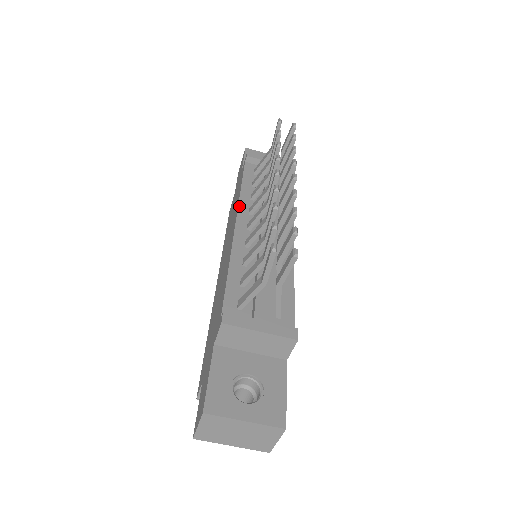
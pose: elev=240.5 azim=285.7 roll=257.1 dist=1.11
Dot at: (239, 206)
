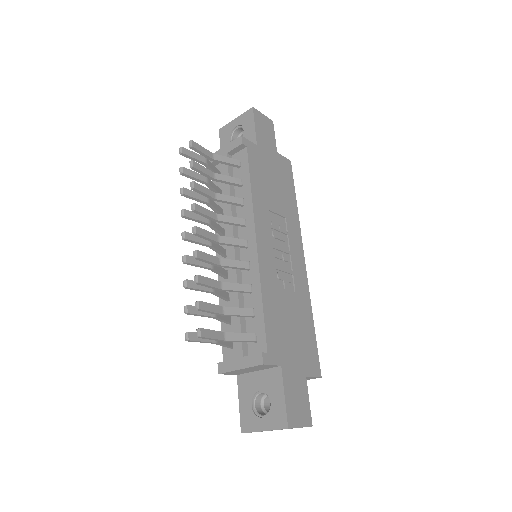
Dot at: (215, 233)
